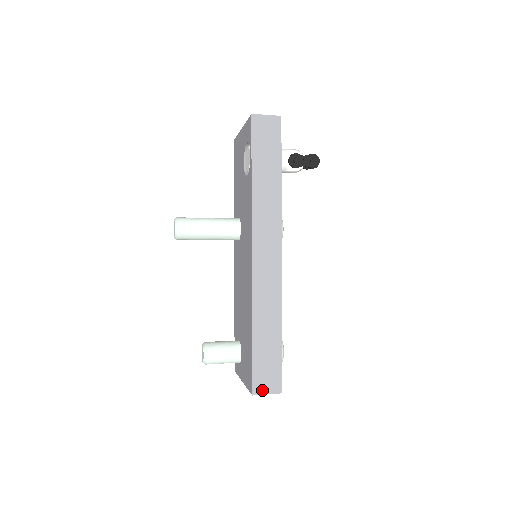
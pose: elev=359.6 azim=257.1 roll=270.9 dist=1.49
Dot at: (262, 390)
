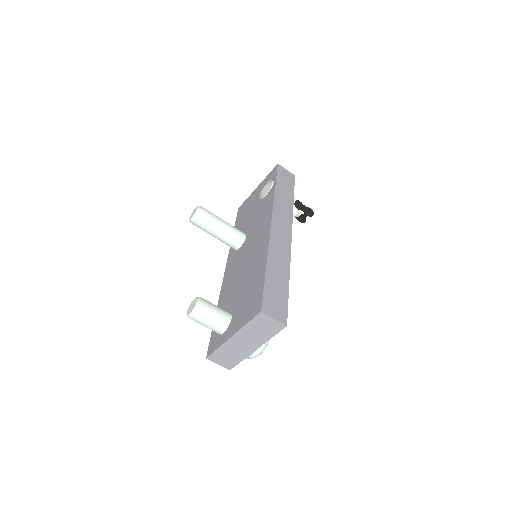
Dot at: (270, 312)
